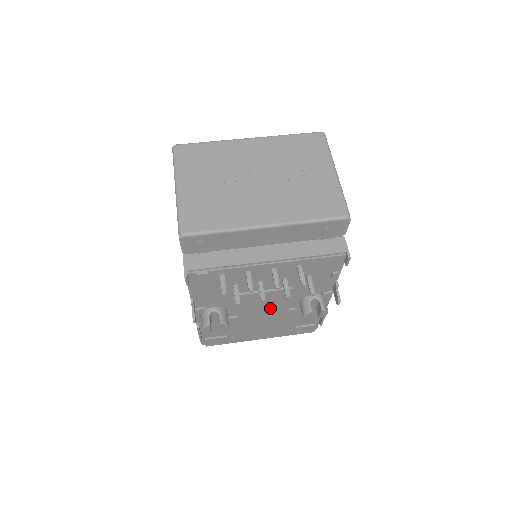
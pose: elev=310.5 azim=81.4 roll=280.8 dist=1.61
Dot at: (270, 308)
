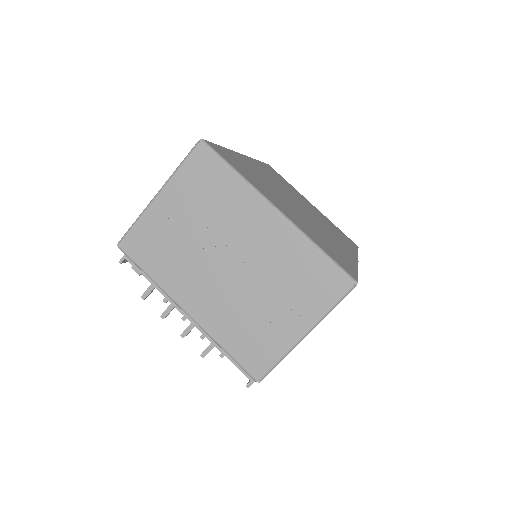
Dot at: occluded
